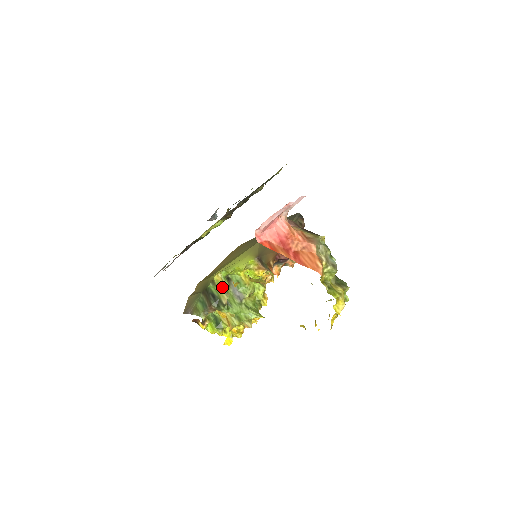
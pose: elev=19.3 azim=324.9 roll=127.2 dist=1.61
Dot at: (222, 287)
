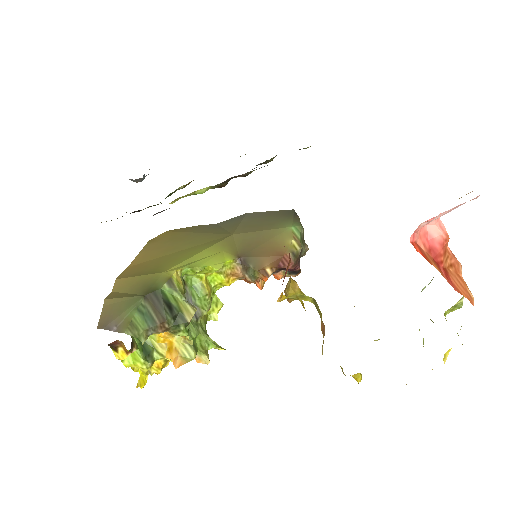
Dot at: (184, 293)
